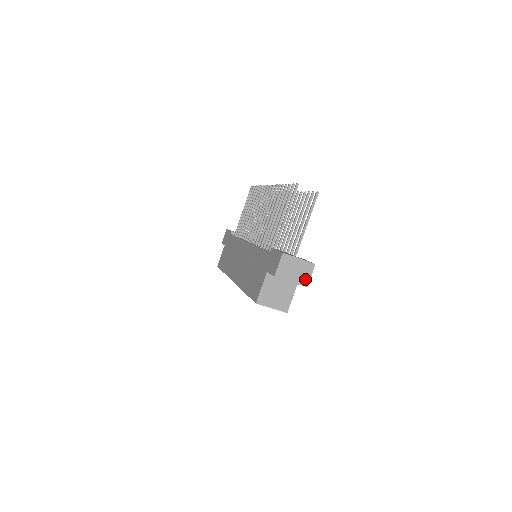
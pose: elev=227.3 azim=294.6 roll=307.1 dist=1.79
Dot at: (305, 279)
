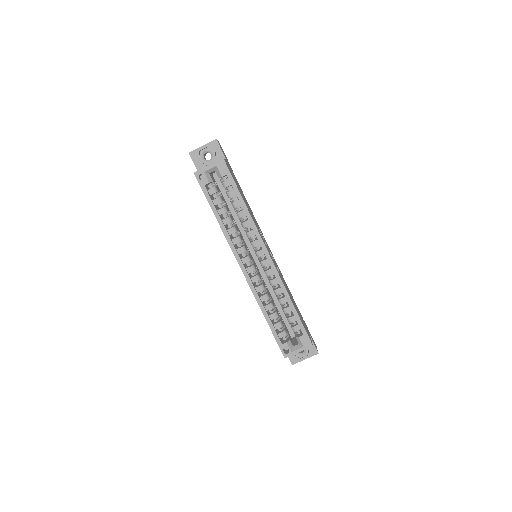
Dot at: occluded
